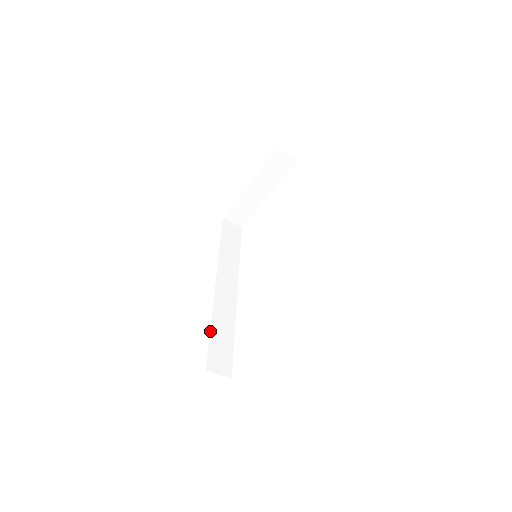
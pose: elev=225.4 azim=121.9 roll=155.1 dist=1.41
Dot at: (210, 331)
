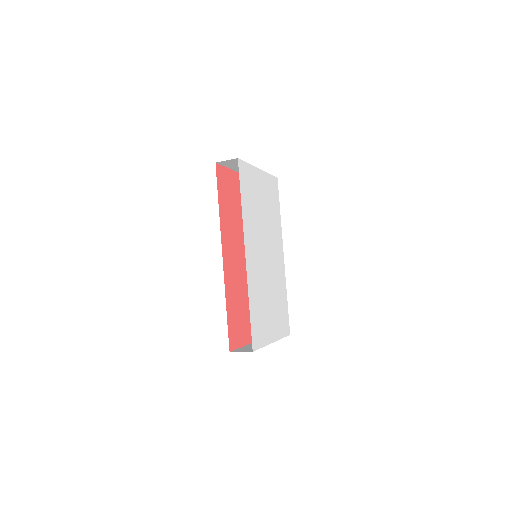
Dot at: occluded
